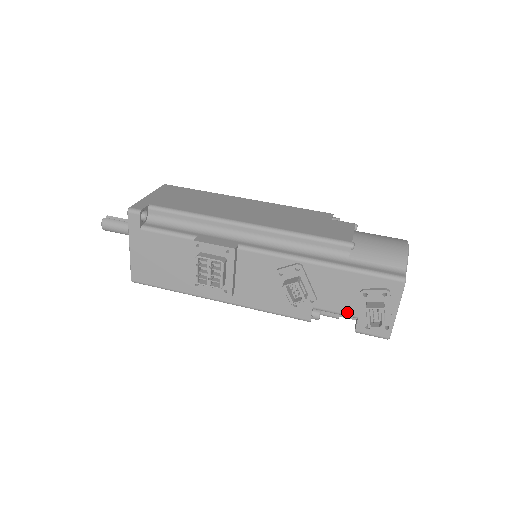
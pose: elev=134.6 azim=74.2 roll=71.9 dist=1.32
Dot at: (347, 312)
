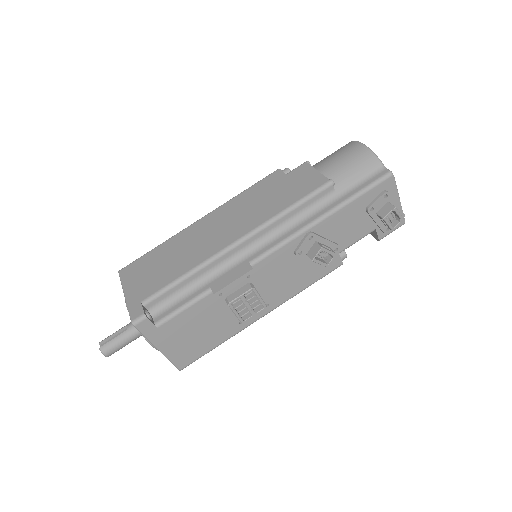
Dot at: (365, 233)
